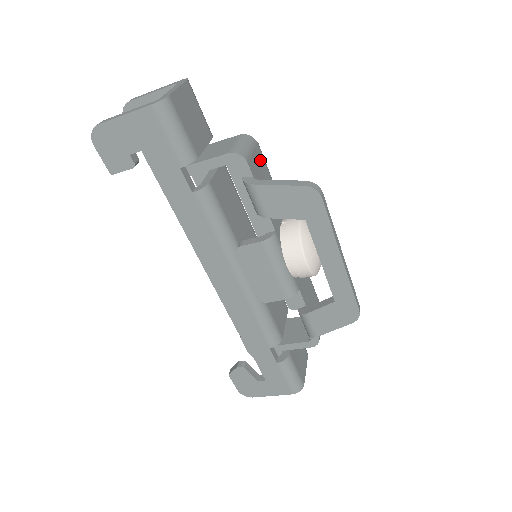
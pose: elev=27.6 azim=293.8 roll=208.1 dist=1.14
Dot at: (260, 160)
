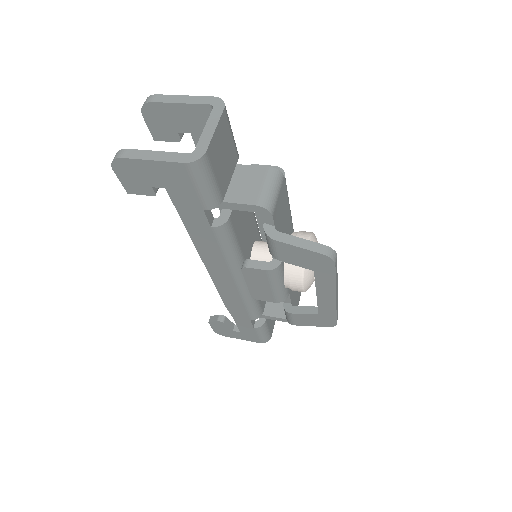
Dot at: (283, 195)
